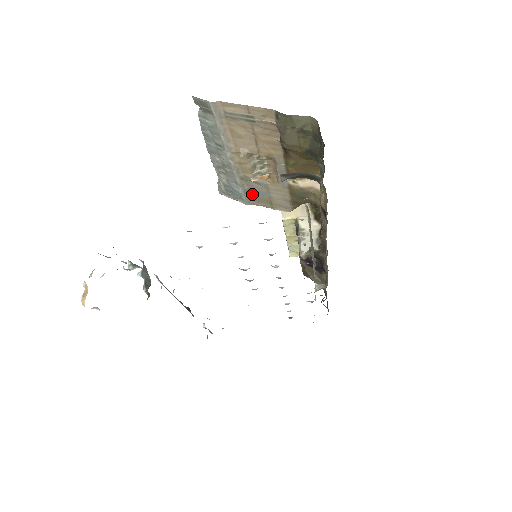
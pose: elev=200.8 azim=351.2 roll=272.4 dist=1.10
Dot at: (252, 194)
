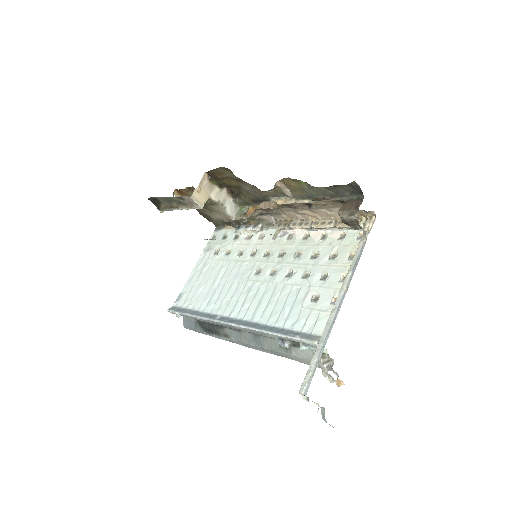
Dot at: occluded
